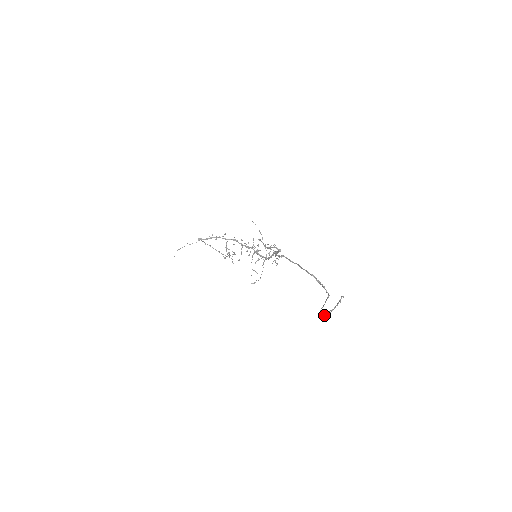
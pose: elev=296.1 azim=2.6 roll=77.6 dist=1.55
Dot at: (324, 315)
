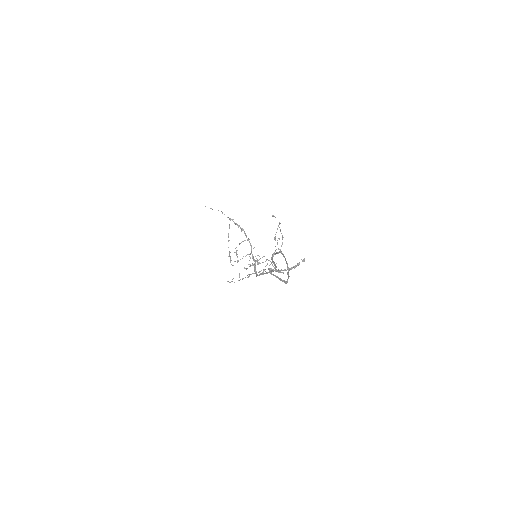
Dot at: occluded
